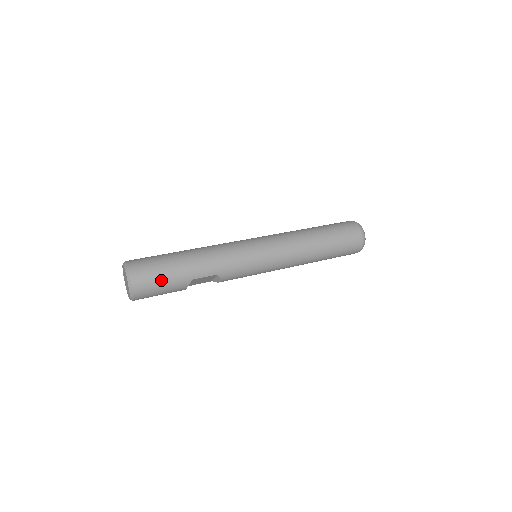
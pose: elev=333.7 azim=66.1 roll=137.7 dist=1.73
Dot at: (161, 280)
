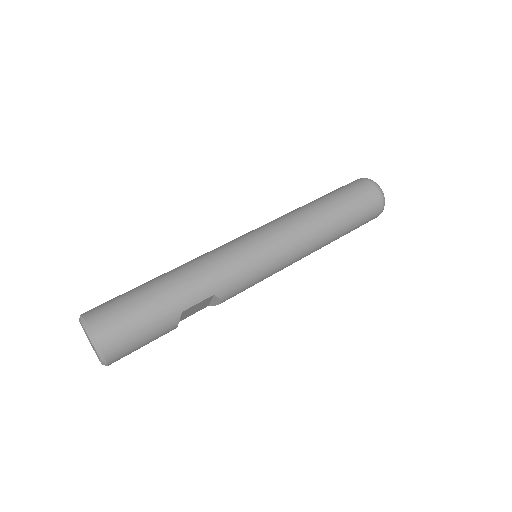
Dot at: (139, 326)
